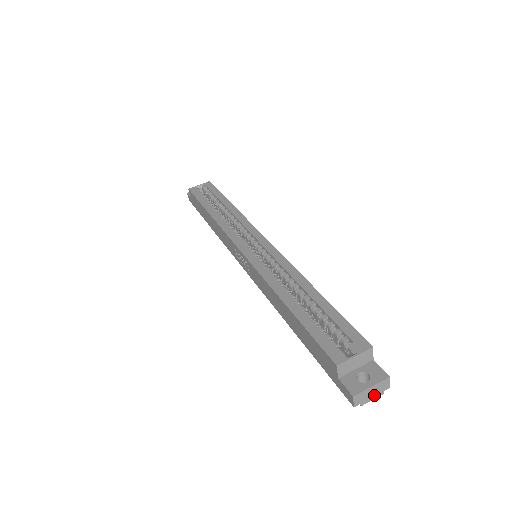
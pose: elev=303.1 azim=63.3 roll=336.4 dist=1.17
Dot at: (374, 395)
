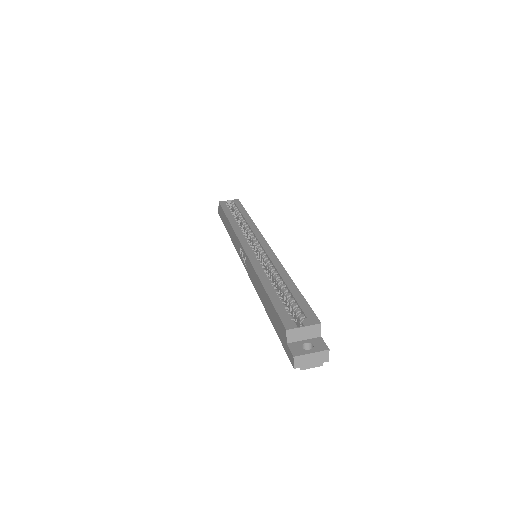
Dot at: (314, 363)
